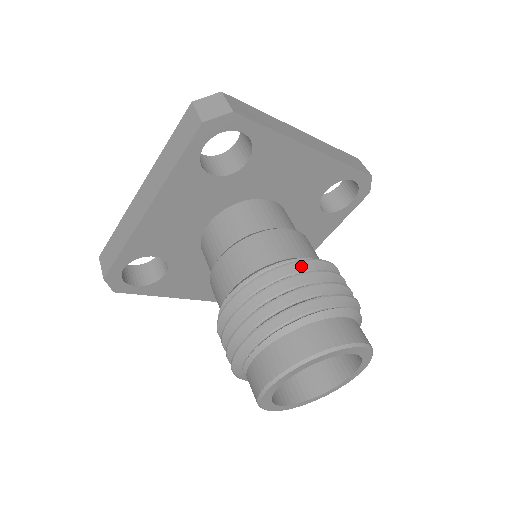
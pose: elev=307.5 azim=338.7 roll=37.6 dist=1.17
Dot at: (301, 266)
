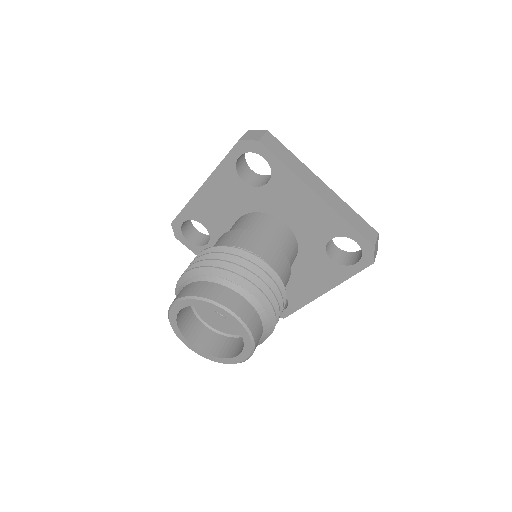
Dot at: (247, 255)
